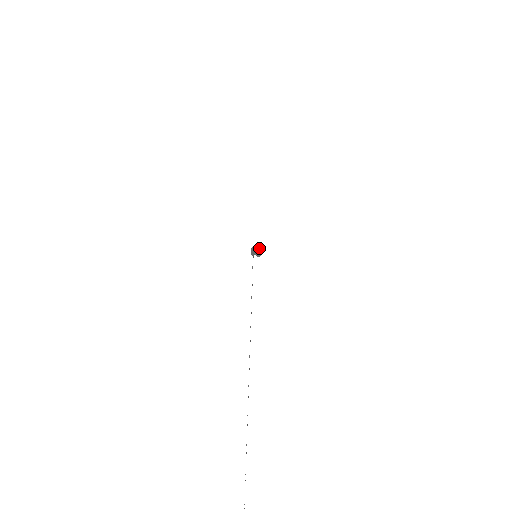
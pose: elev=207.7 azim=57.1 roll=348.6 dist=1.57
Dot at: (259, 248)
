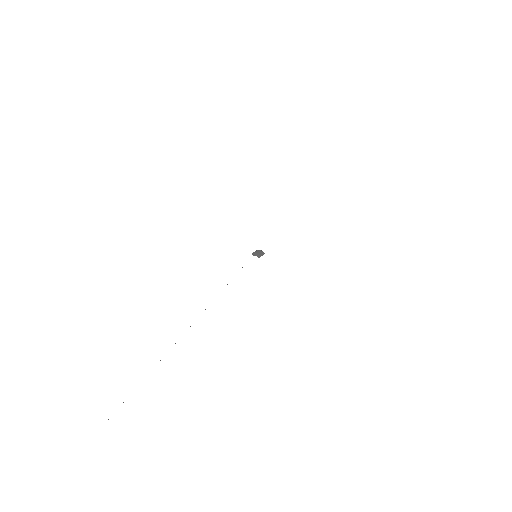
Dot at: (262, 251)
